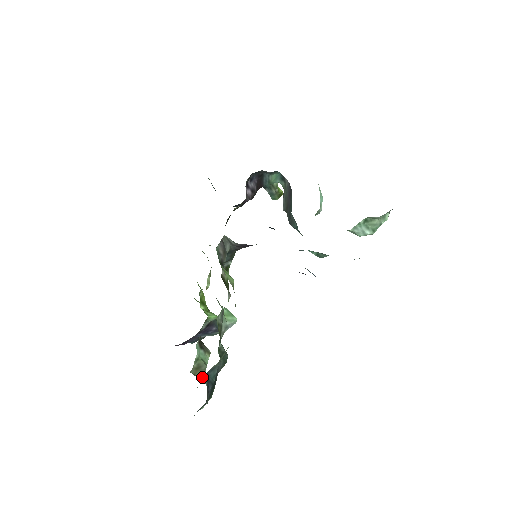
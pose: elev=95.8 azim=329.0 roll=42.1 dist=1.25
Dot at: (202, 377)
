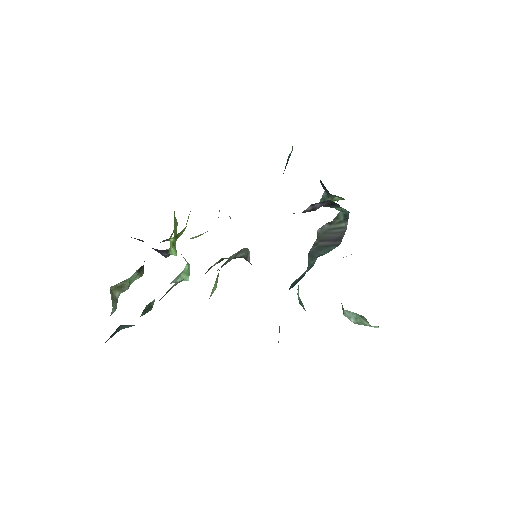
Dot at: (116, 296)
